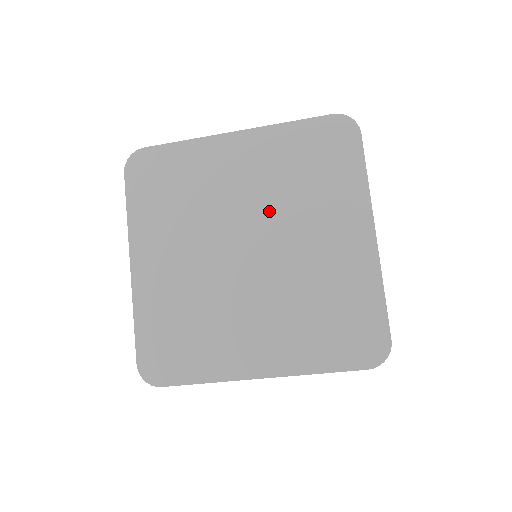
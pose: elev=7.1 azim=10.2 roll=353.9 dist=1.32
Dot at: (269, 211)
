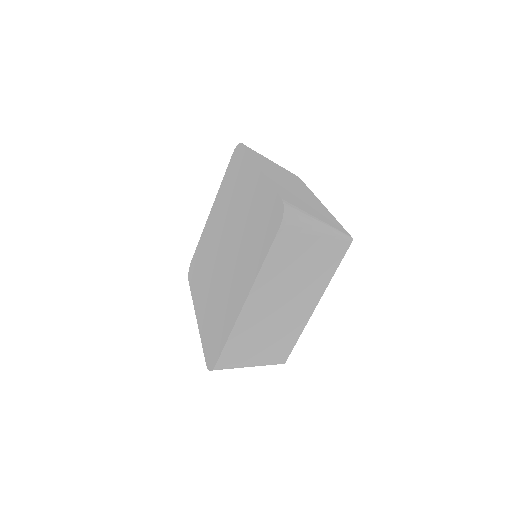
Dot at: (227, 221)
